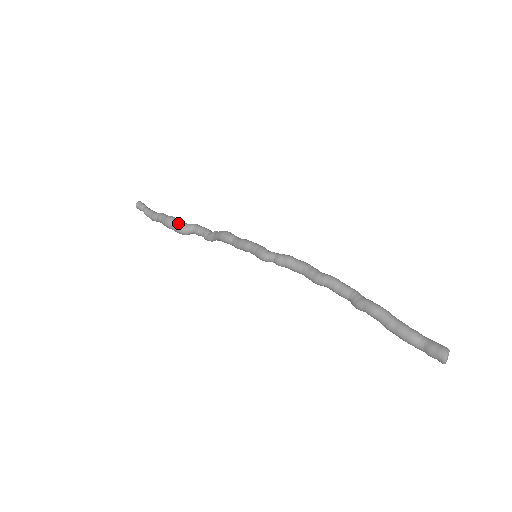
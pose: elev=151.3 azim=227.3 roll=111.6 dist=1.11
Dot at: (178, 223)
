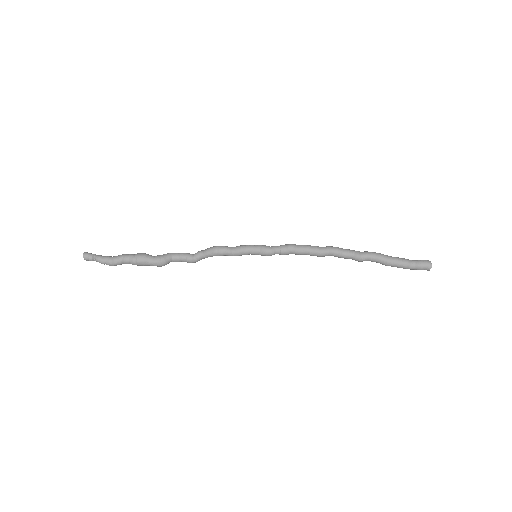
Dot at: (153, 256)
